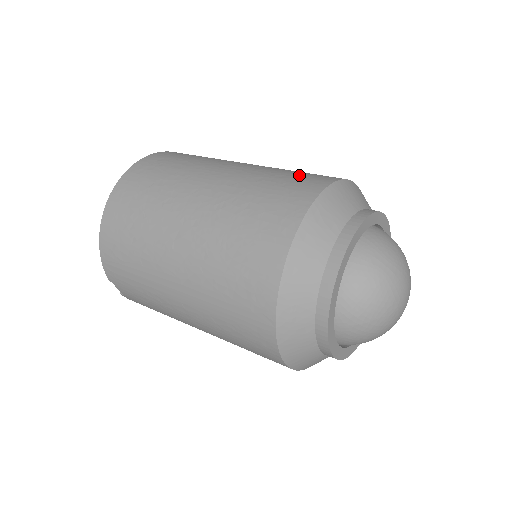
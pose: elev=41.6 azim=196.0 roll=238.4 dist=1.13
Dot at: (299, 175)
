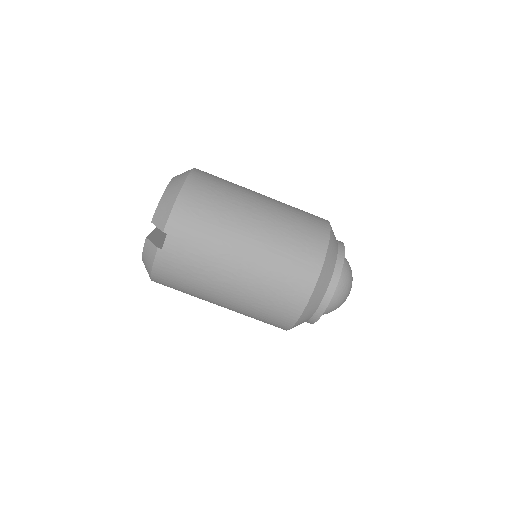
Dot at: occluded
